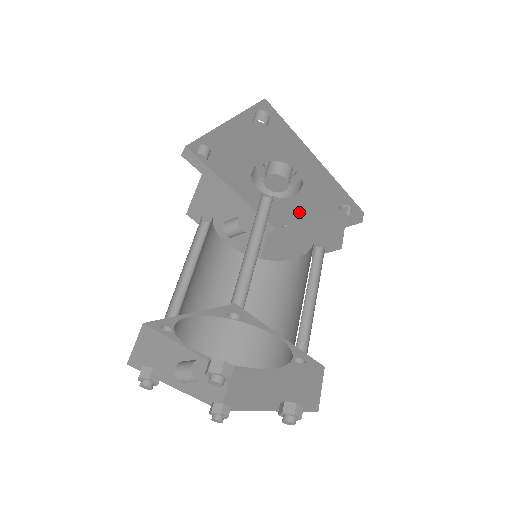
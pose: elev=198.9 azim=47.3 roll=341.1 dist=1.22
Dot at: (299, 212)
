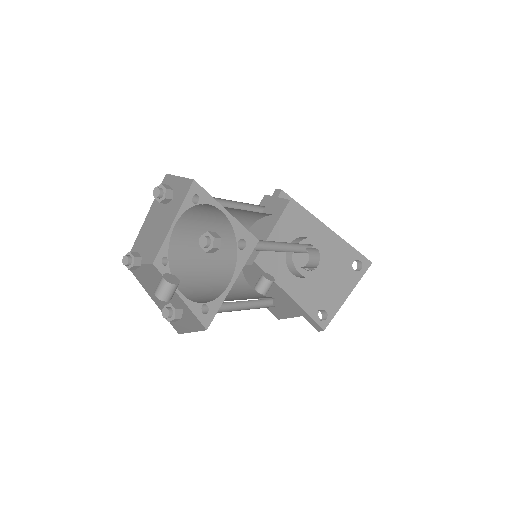
Dot at: (326, 288)
